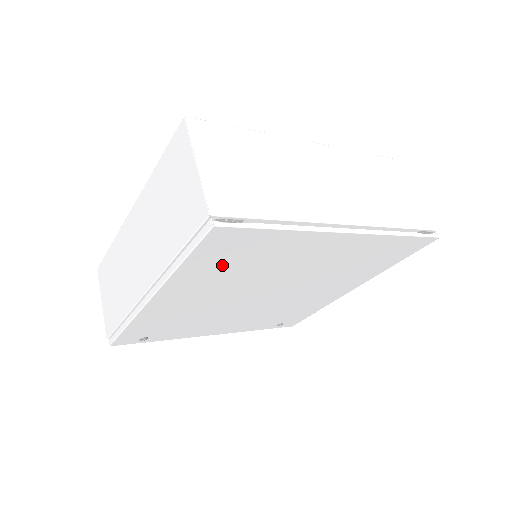
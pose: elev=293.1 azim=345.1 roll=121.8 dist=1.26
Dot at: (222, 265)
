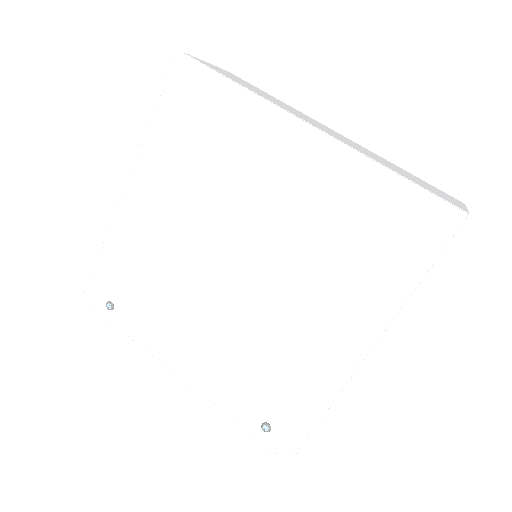
Dot at: (185, 139)
